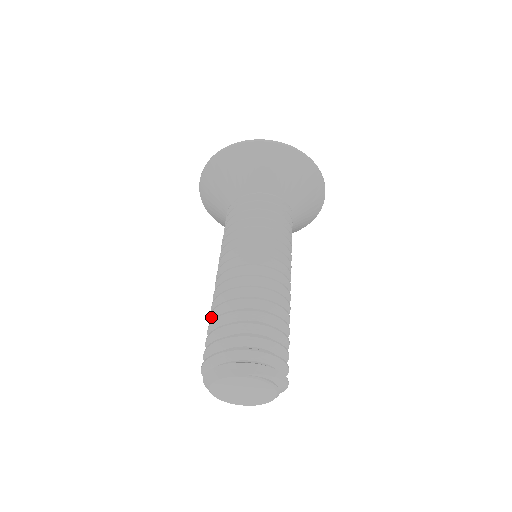
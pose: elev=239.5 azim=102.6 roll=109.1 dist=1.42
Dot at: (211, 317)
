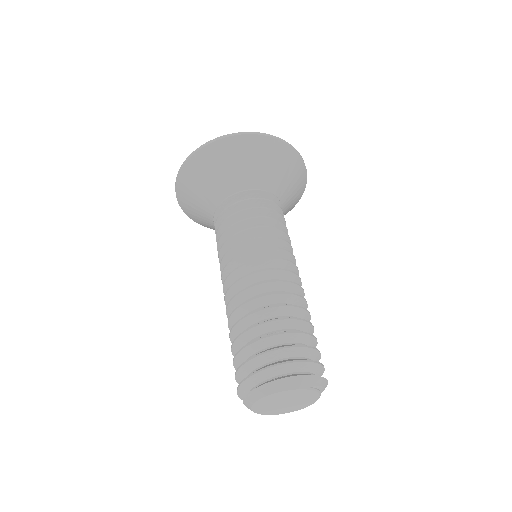
Dot at: (241, 322)
